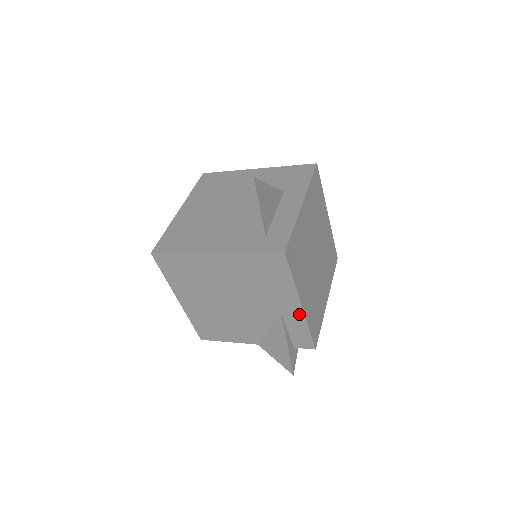
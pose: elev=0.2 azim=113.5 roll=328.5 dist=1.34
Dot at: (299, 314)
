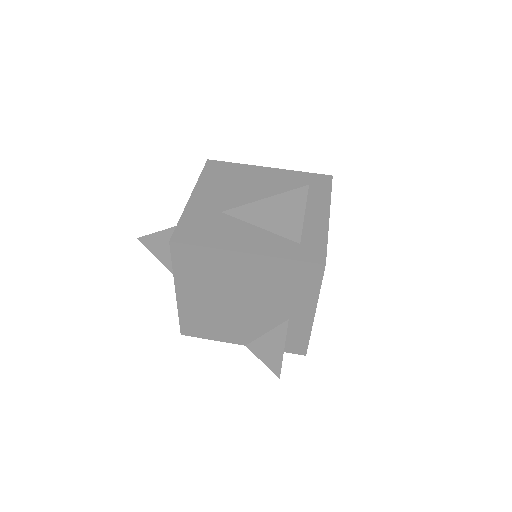
Dot at: (307, 322)
